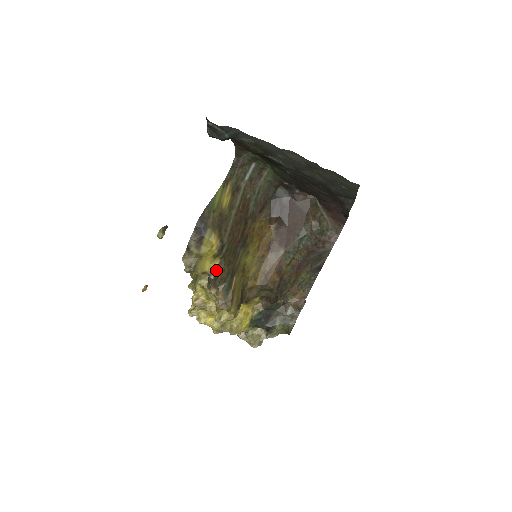
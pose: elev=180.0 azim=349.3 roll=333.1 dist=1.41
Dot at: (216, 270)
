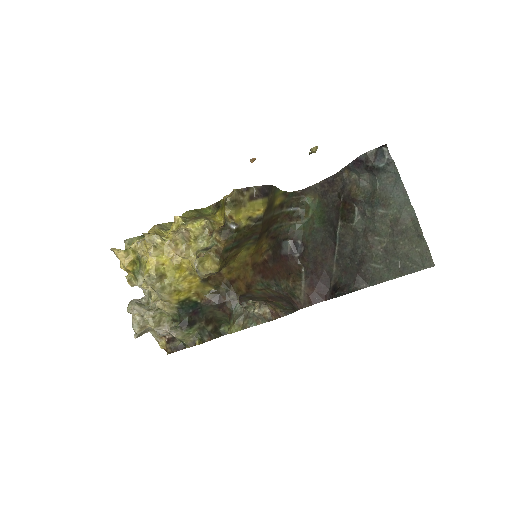
Dot at: (240, 227)
